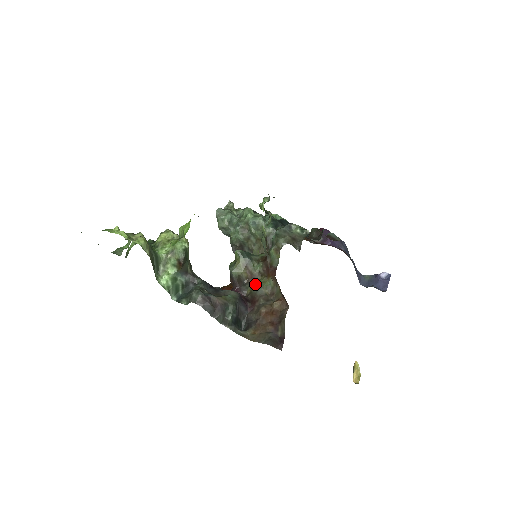
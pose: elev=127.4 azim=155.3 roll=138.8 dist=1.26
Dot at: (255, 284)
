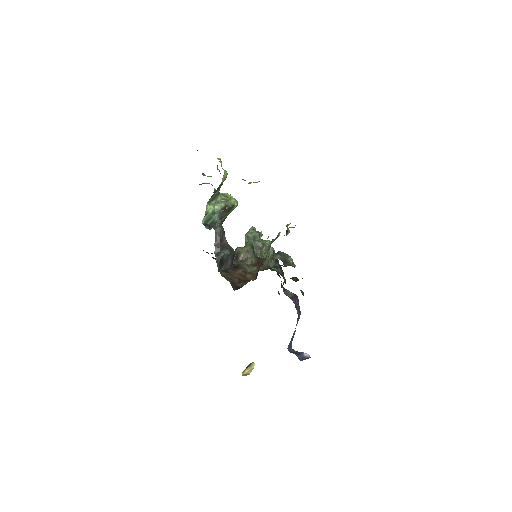
Dot at: occluded
